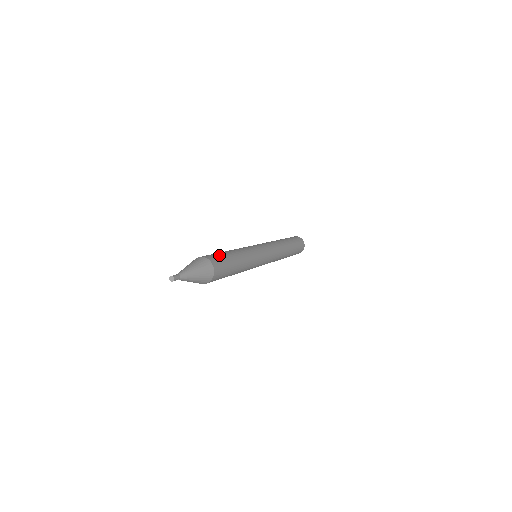
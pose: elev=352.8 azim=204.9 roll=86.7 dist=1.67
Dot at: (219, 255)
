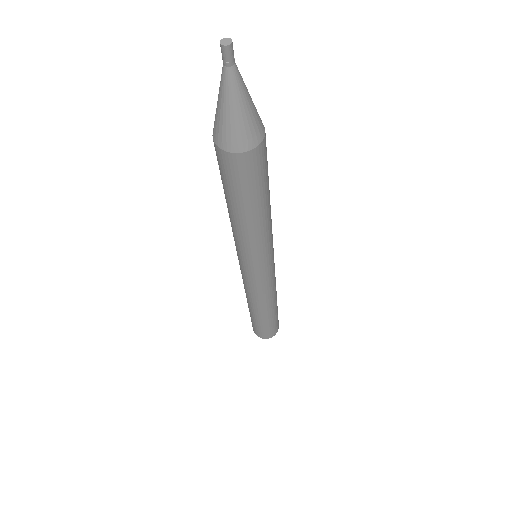
Dot at: occluded
